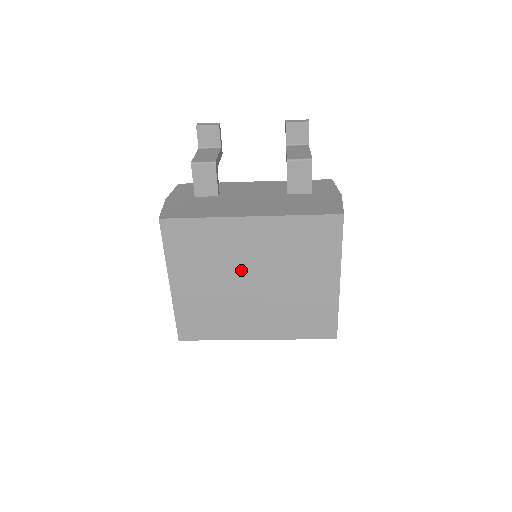
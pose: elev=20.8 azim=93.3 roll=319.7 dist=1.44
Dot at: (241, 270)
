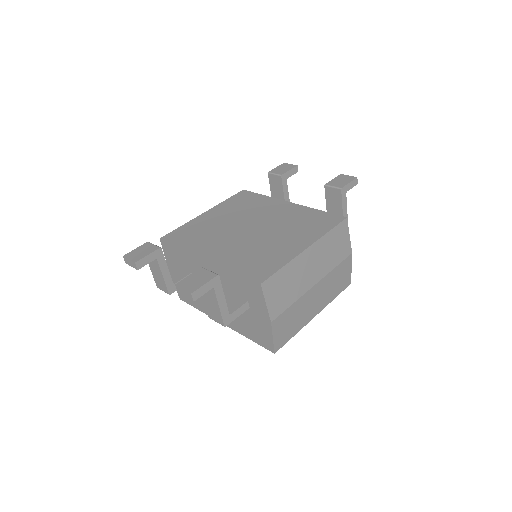
Dot at: occluded
